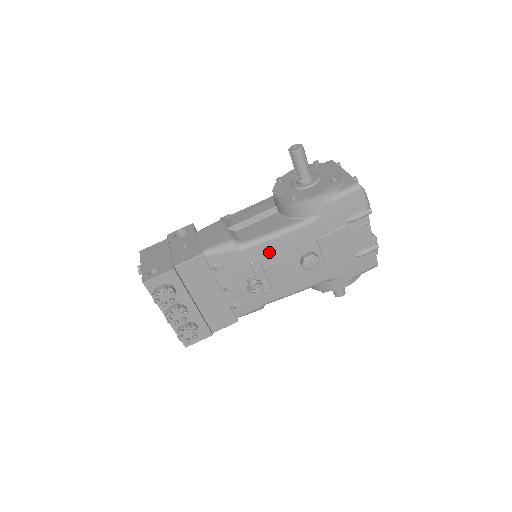
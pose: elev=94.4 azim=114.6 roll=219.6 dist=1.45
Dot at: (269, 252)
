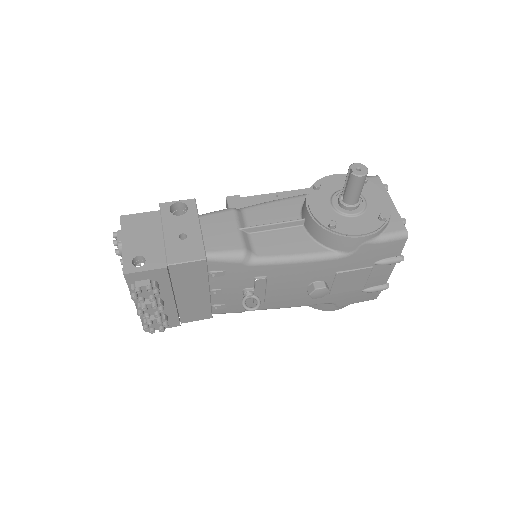
Dot at: (281, 273)
